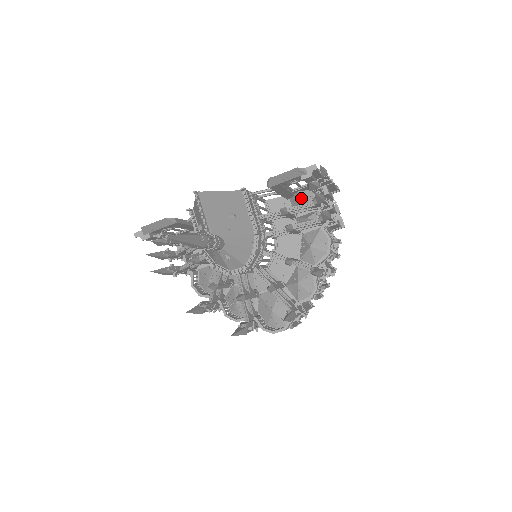
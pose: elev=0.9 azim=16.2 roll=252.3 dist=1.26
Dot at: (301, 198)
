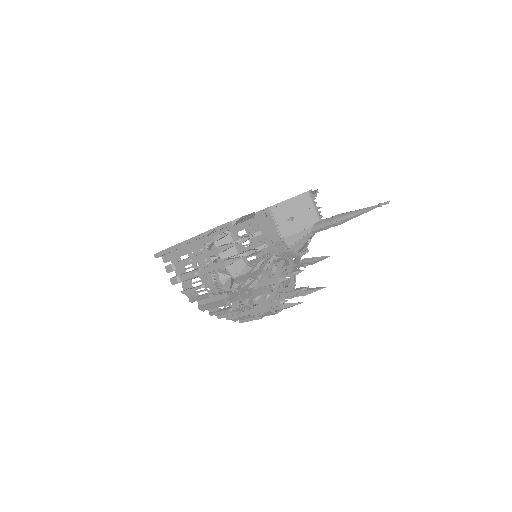
Dot at: occluded
